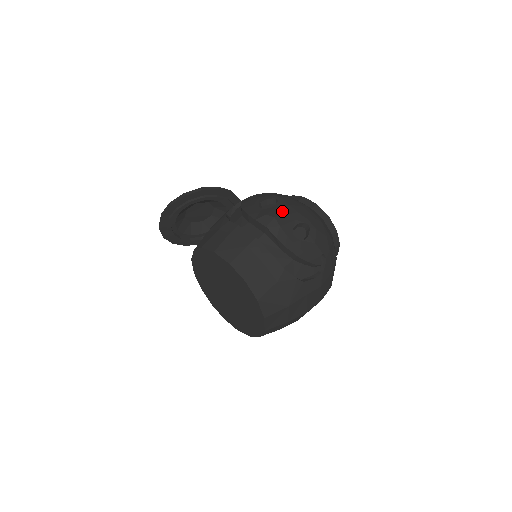
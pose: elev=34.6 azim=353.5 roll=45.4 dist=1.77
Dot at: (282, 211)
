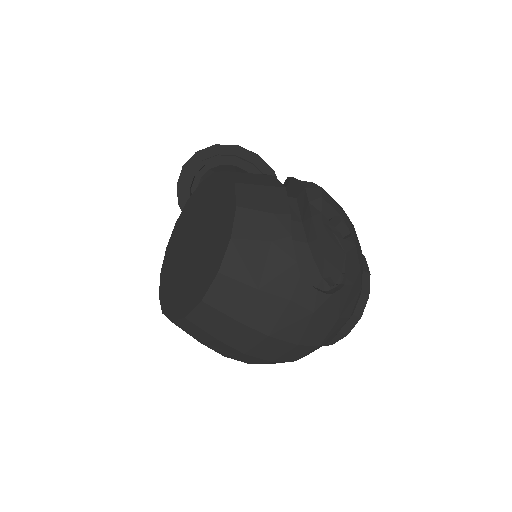
Dot at: occluded
